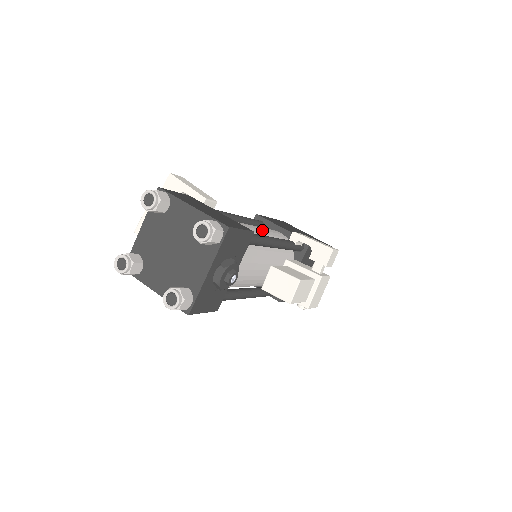
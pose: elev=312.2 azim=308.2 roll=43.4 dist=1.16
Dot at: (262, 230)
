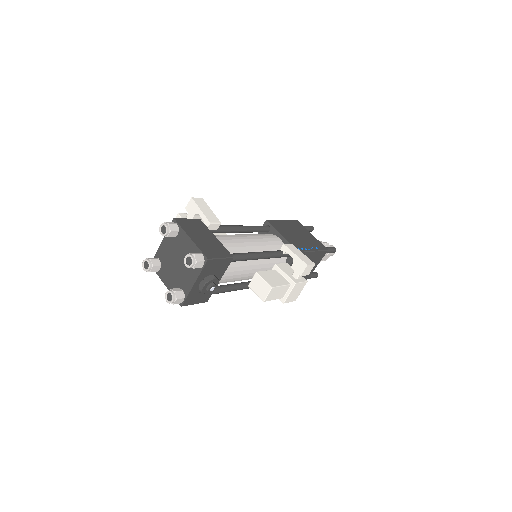
Dot at: (258, 242)
